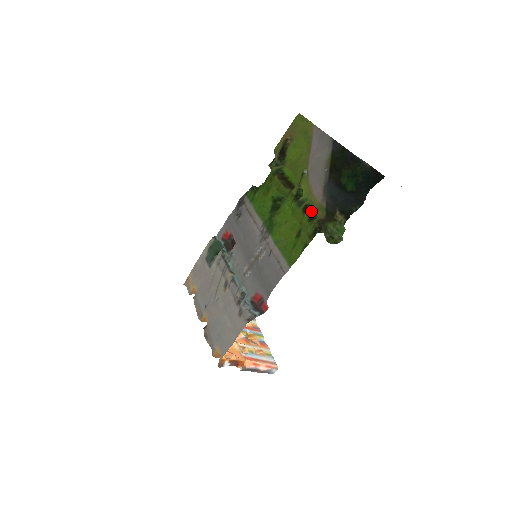
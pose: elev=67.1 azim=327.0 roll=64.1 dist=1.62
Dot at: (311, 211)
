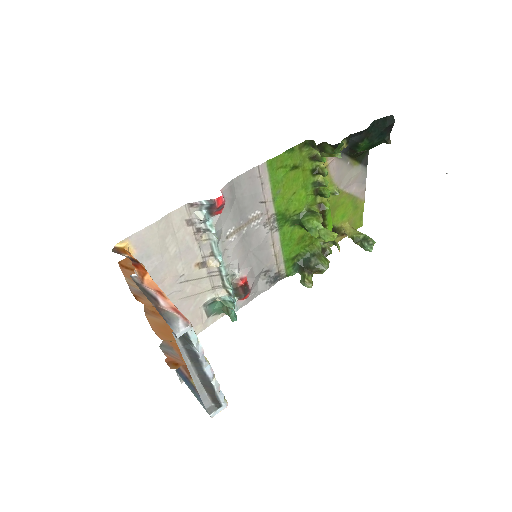
Dot at: (317, 163)
